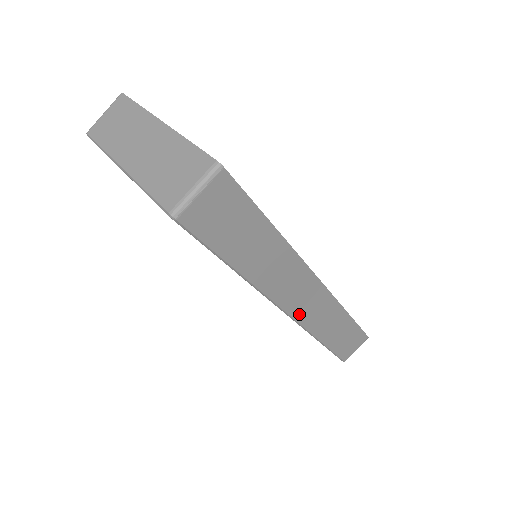
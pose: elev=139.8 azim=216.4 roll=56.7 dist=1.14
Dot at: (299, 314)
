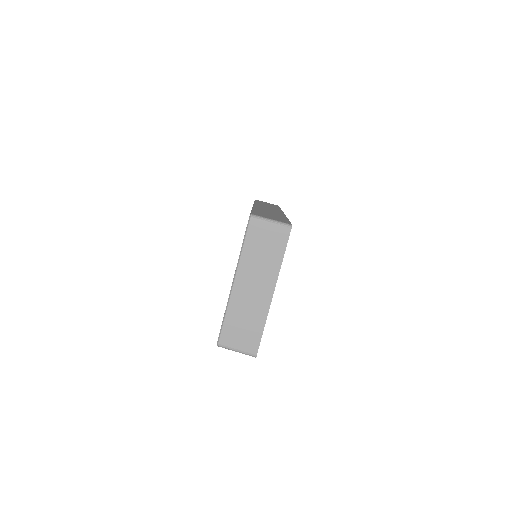
Dot at: occluded
